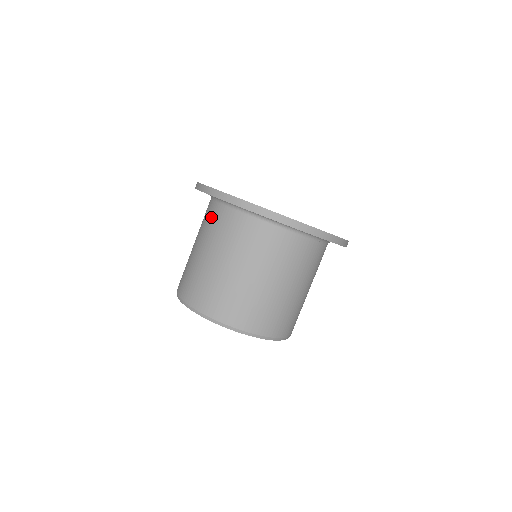
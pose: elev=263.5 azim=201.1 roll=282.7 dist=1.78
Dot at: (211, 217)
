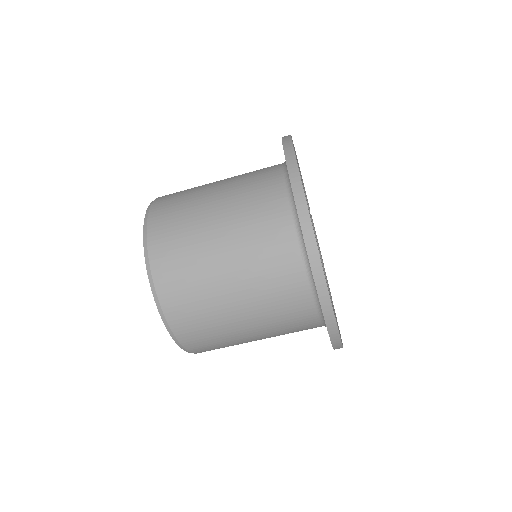
Dot at: (268, 213)
